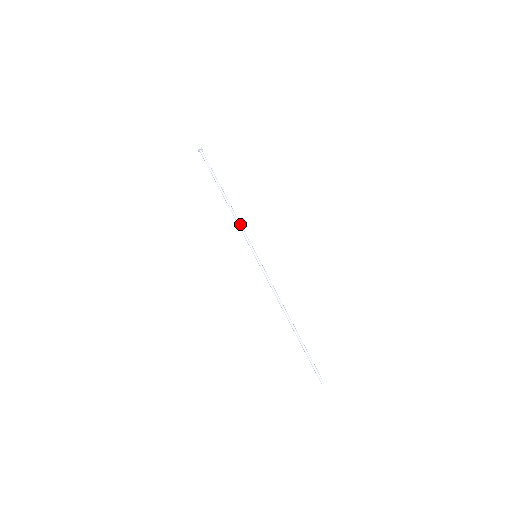
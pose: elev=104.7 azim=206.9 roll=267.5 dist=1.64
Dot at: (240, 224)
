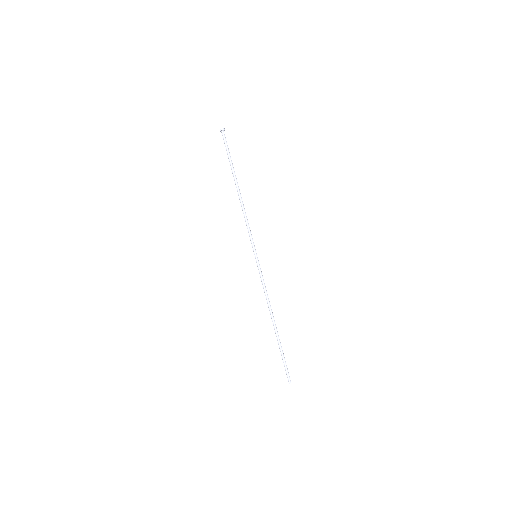
Dot at: occluded
